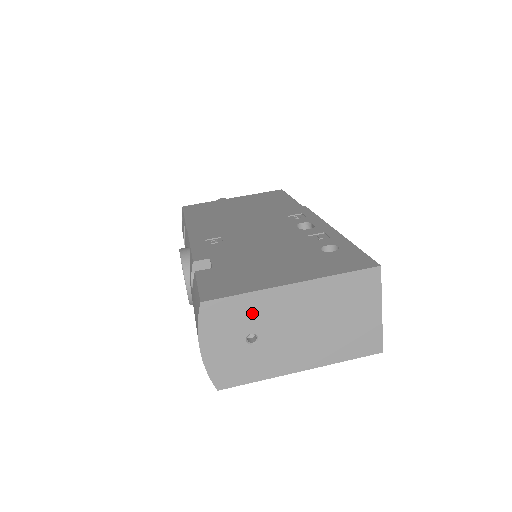
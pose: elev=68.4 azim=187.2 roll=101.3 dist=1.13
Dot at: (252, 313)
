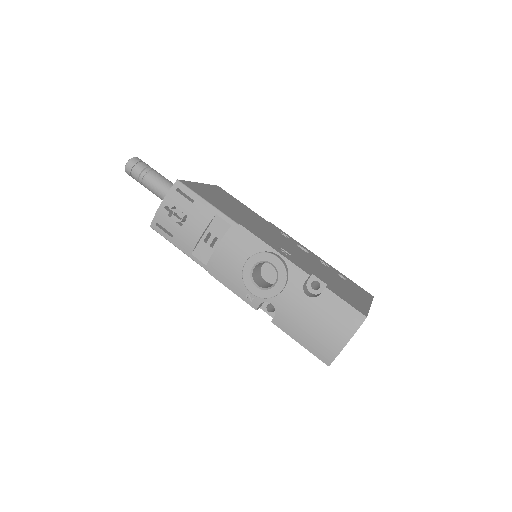
Dot at: occluded
